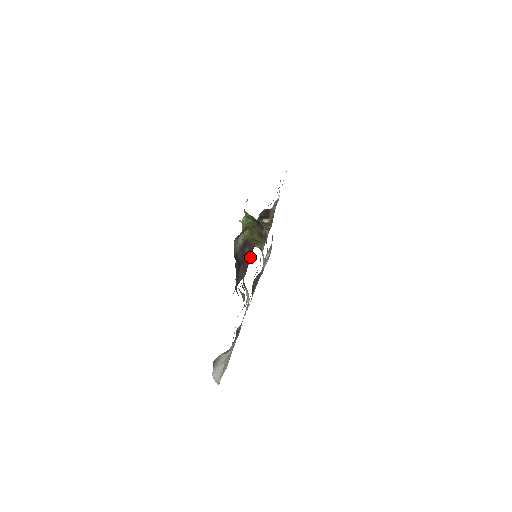
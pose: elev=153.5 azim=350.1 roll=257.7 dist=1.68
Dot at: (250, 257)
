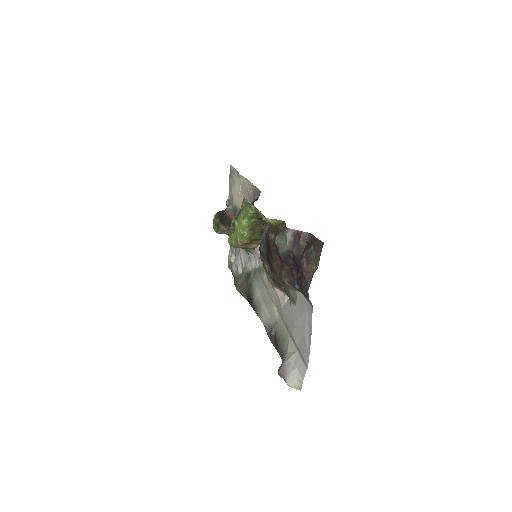
Dot at: (318, 247)
